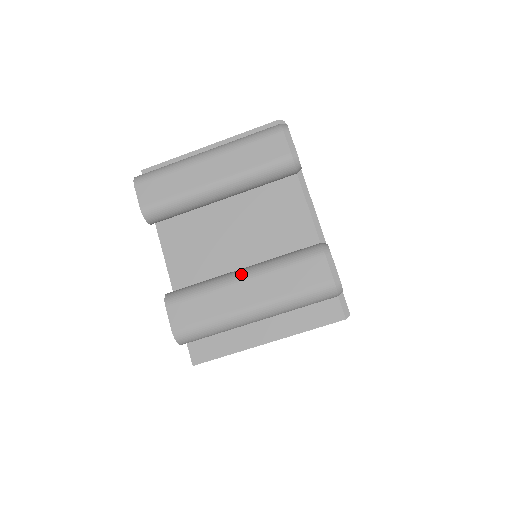
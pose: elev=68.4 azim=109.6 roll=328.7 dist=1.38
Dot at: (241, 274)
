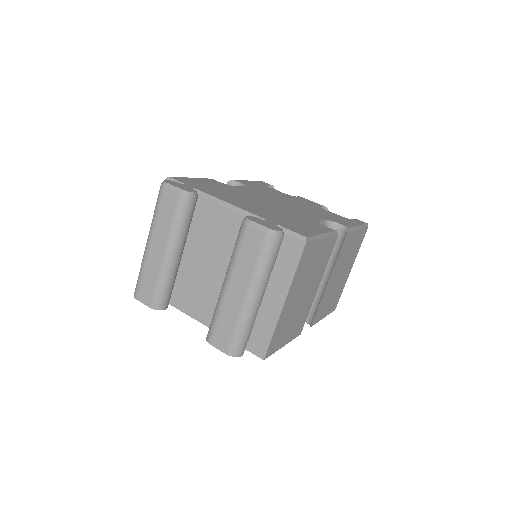
Dot at: (224, 285)
